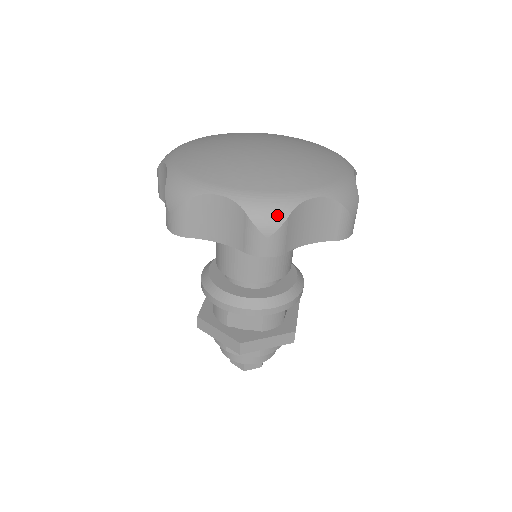
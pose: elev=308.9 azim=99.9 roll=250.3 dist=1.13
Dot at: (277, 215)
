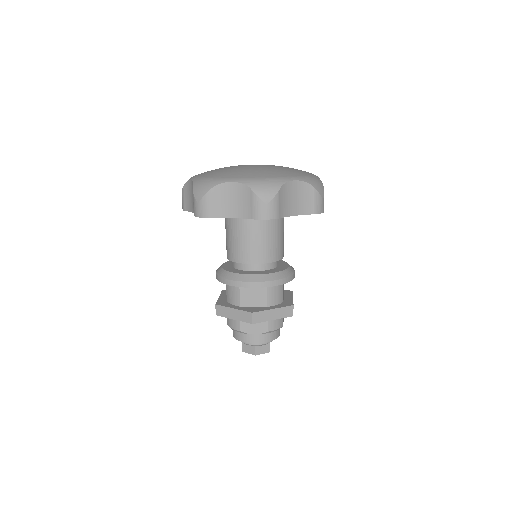
Dot at: (272, 189)
